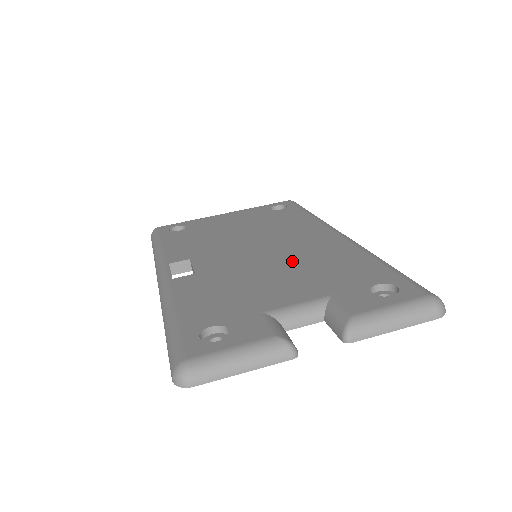
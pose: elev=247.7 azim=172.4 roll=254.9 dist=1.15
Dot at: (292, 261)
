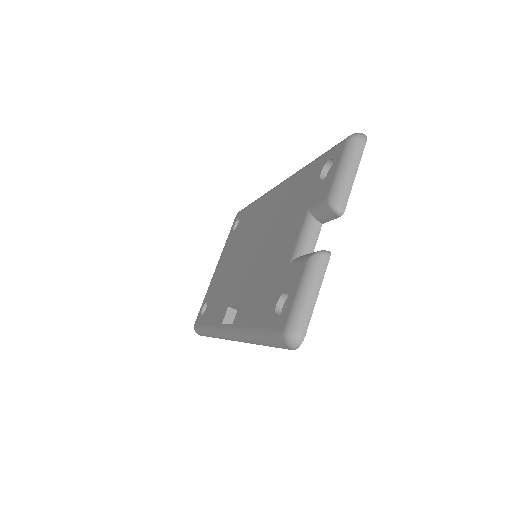
Dot at: (273, 229)
